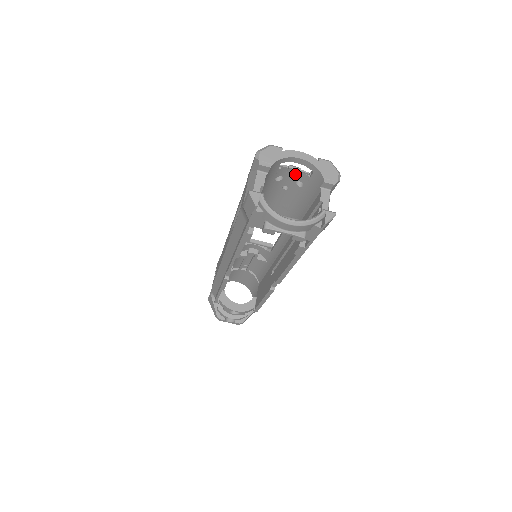
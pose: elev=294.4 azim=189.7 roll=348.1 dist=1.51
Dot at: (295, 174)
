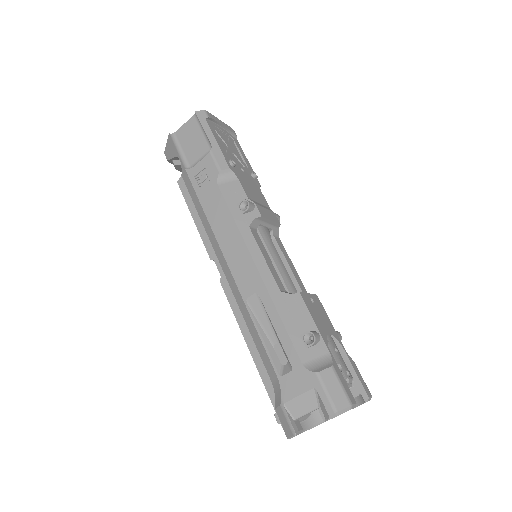
Dot at: occluded
